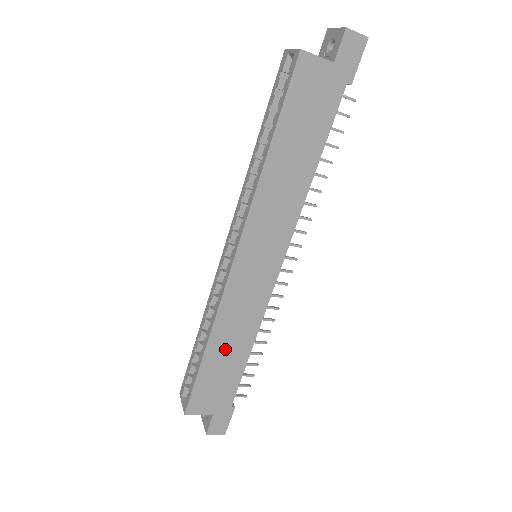
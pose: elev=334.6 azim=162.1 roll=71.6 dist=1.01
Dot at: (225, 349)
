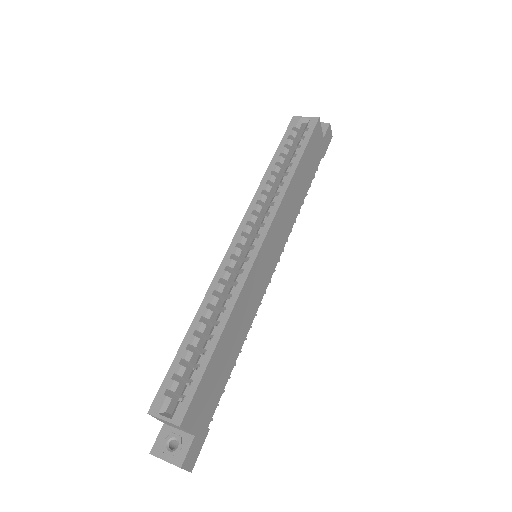
Dot at: (229, 342)
